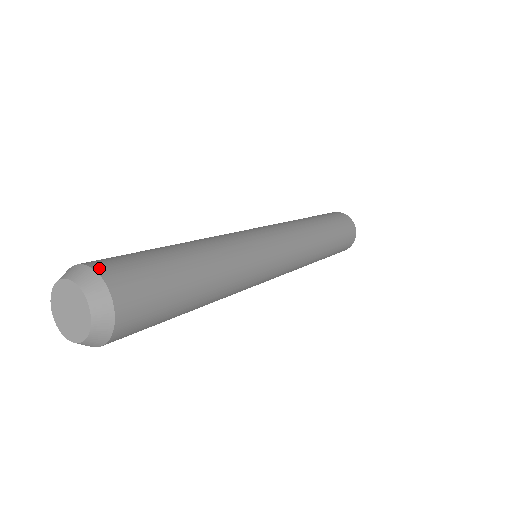
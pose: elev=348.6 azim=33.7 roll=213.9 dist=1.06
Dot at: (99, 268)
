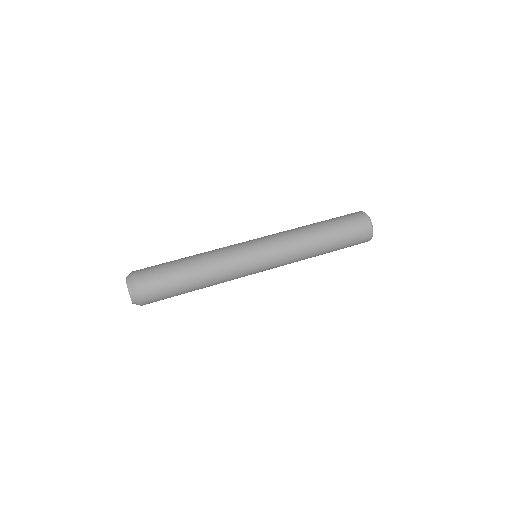
Dot at: (135, 272)
